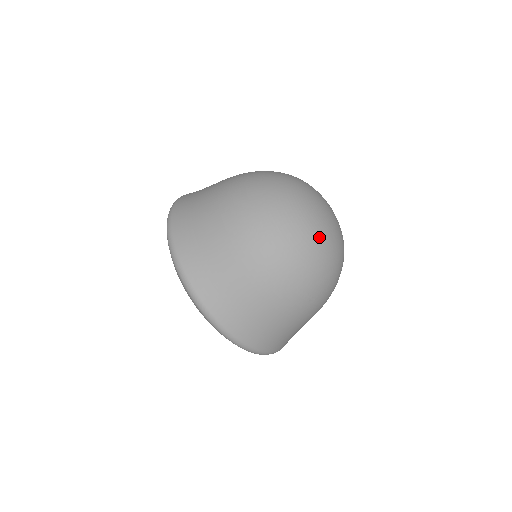
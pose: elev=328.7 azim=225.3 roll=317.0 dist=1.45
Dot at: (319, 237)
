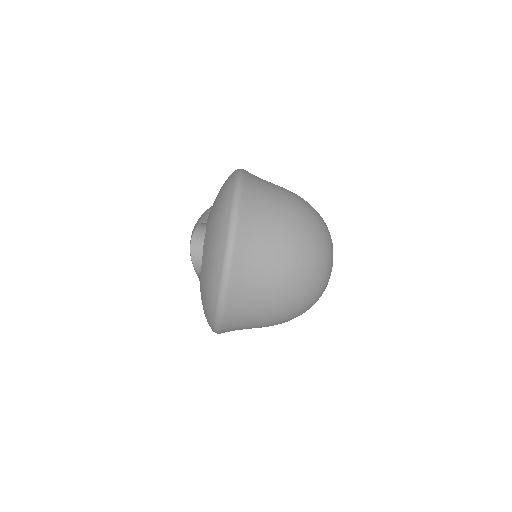
Dot at: (323, 290)
